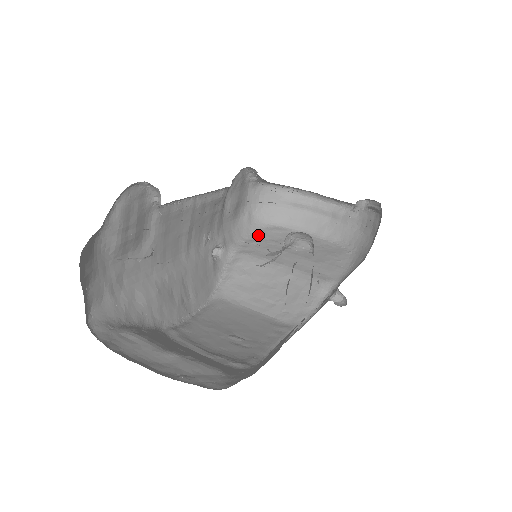
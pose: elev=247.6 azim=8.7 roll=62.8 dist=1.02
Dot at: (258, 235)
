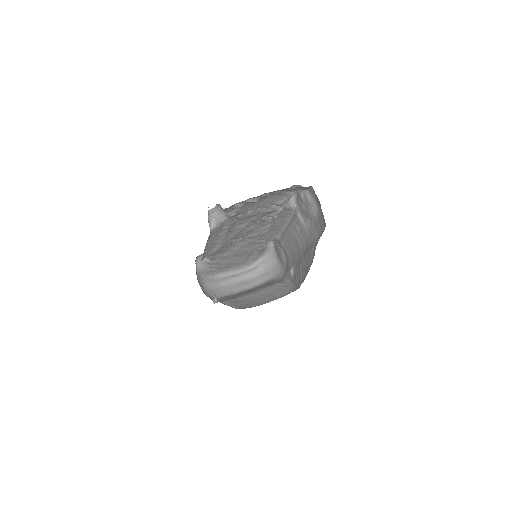
Dot at: (220, 300)
